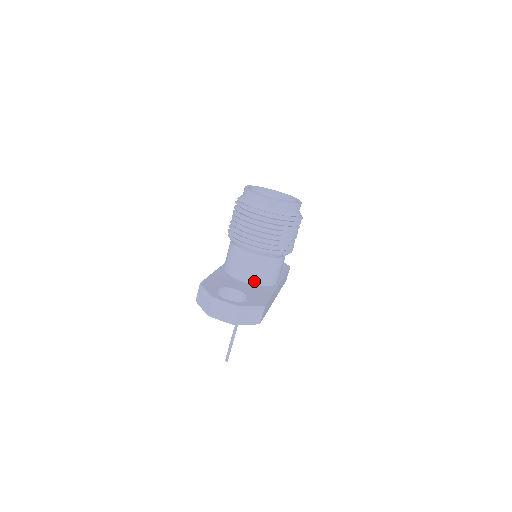
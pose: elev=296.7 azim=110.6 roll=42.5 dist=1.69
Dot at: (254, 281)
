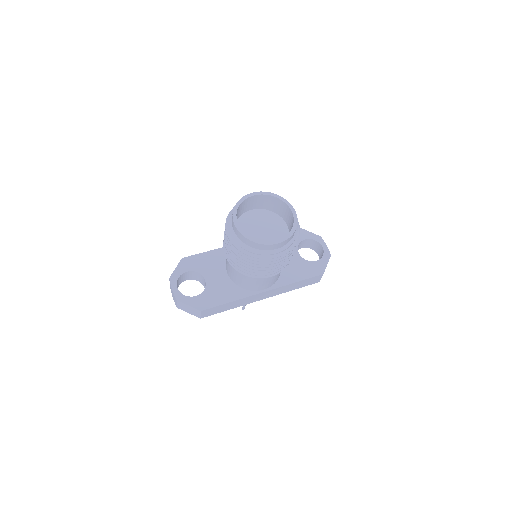
Dot at: (233, 279)
